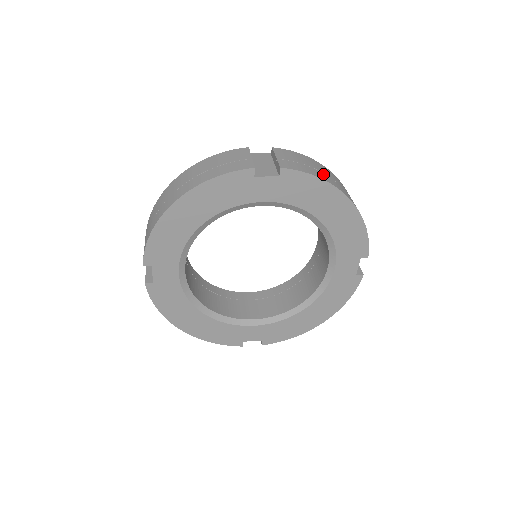
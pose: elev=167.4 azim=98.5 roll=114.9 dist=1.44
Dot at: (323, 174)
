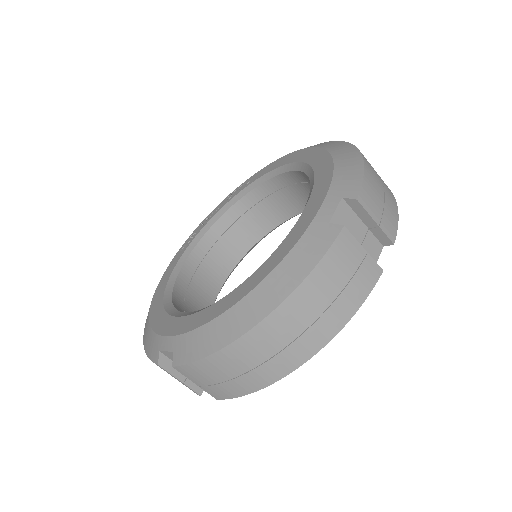
Dot at: (386, 189)
